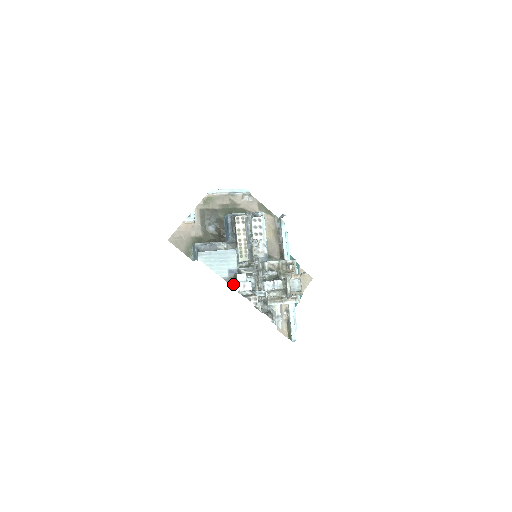
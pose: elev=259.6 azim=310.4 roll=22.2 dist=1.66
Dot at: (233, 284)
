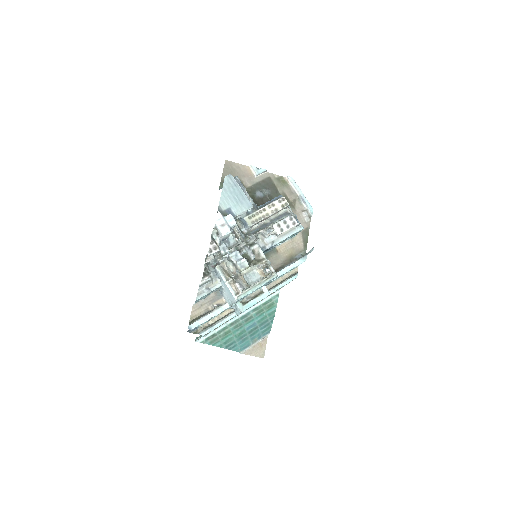
Dot at: (219, 213)
